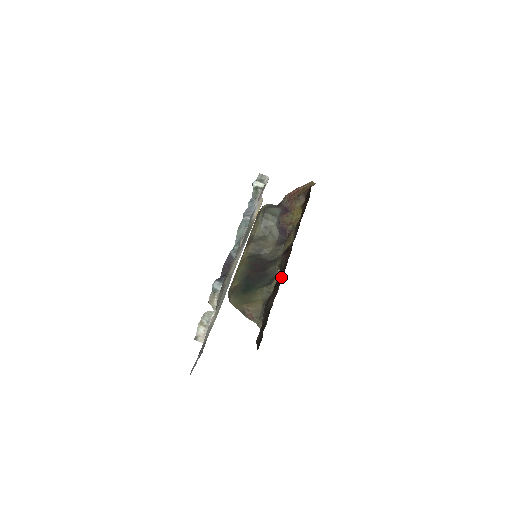
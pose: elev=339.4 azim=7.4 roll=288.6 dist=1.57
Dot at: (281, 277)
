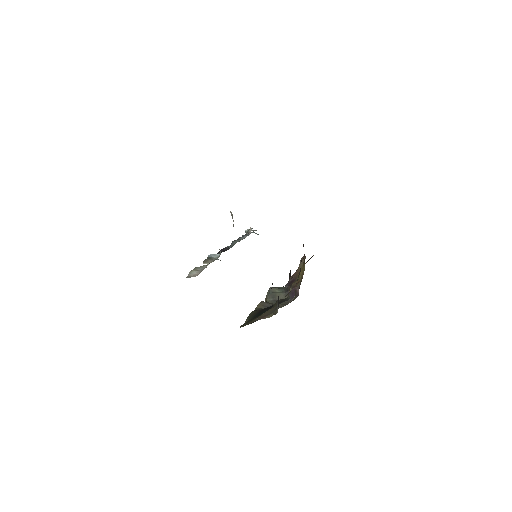
Dot at: occluded
